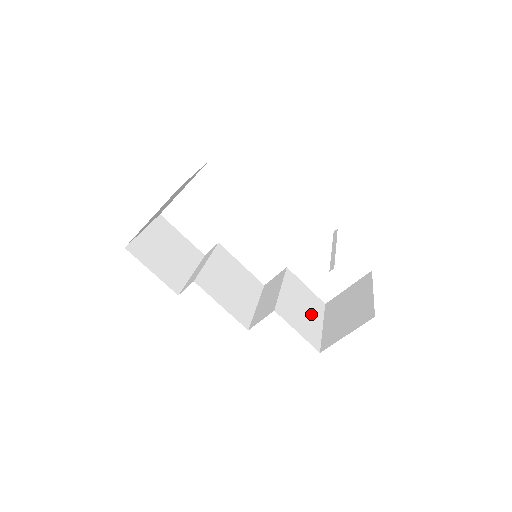
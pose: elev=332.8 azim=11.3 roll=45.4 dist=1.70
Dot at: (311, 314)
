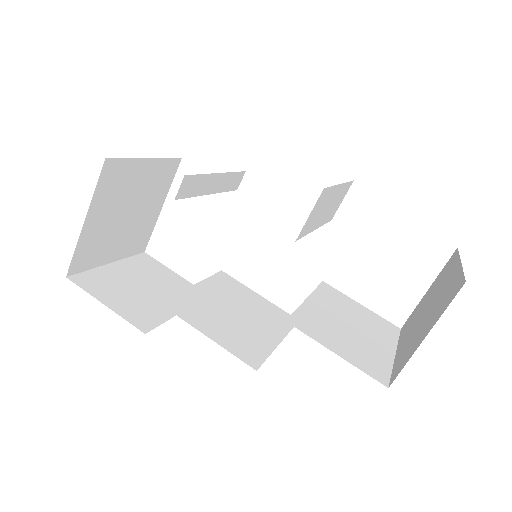
Dot at: (369, 336)
